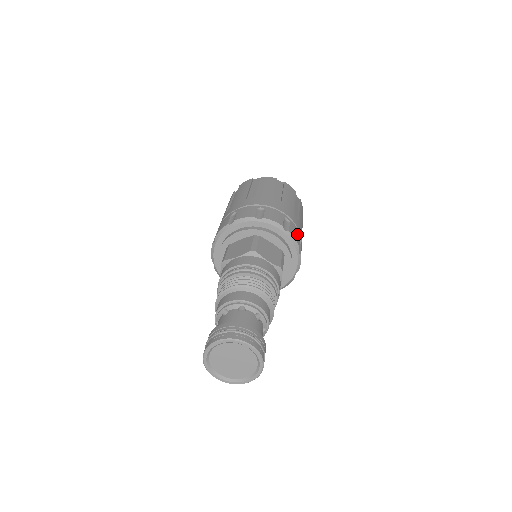
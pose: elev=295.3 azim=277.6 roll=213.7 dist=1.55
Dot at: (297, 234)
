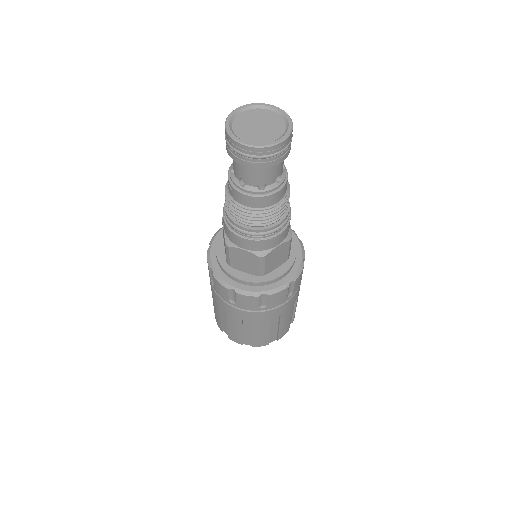
Dot at: occluded
